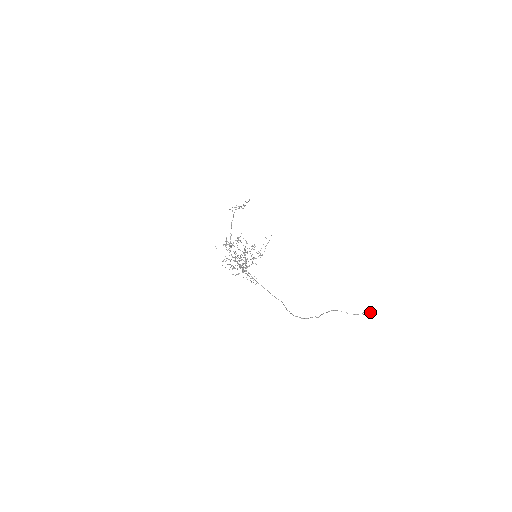
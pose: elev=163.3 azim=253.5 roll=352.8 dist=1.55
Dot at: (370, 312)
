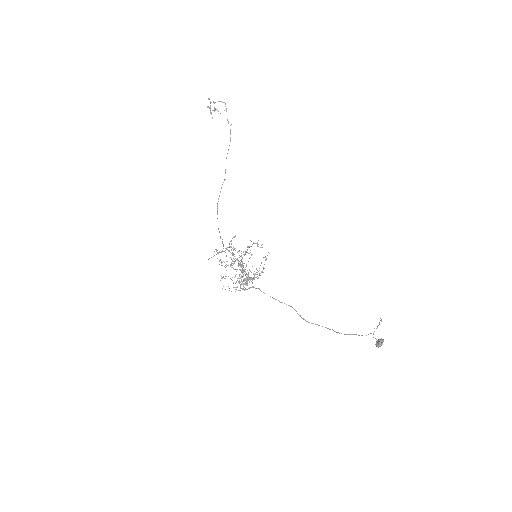
Dot at: (378, 347)
